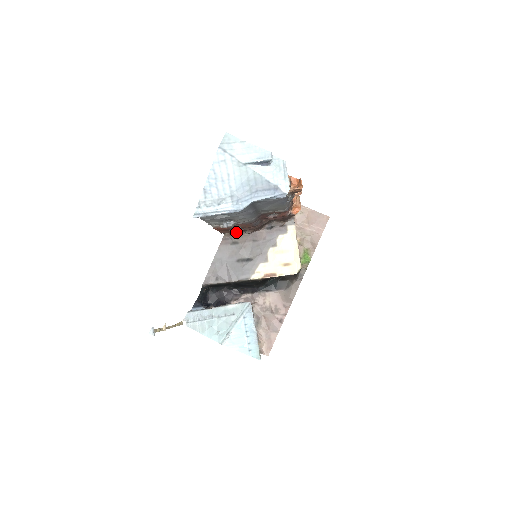
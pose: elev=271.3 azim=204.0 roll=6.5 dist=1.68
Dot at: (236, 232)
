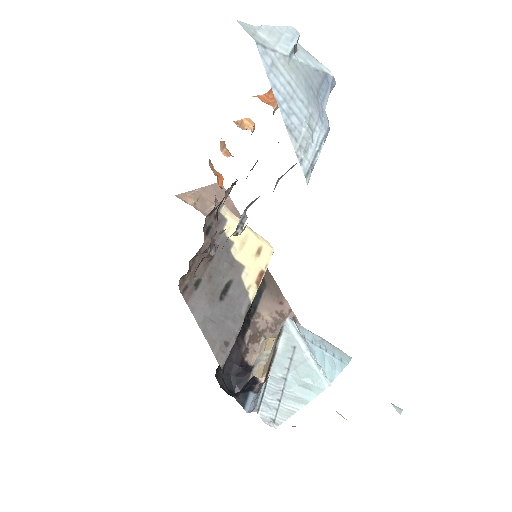
Dot at: (190, 267)
